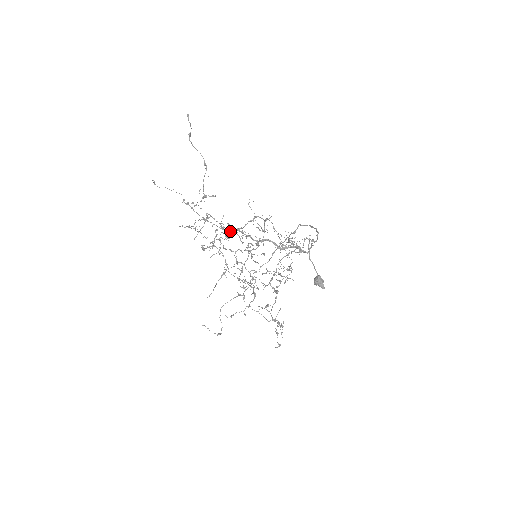
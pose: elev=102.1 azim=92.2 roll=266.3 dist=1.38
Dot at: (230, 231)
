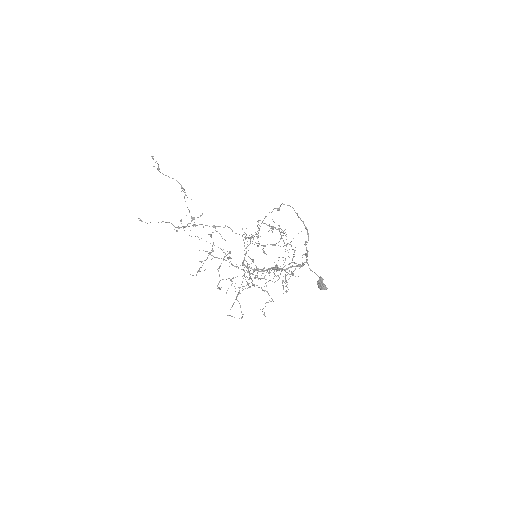
Dot at: occluded
